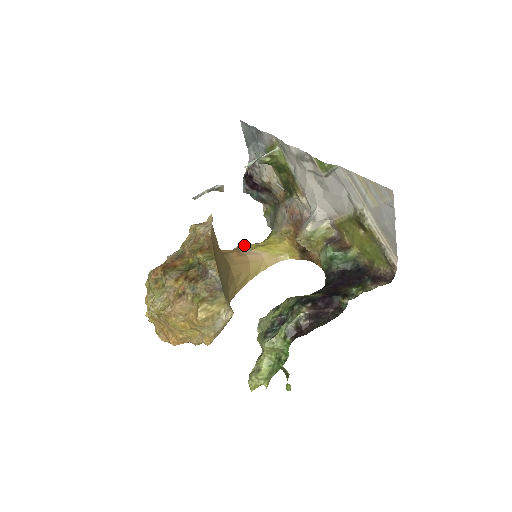
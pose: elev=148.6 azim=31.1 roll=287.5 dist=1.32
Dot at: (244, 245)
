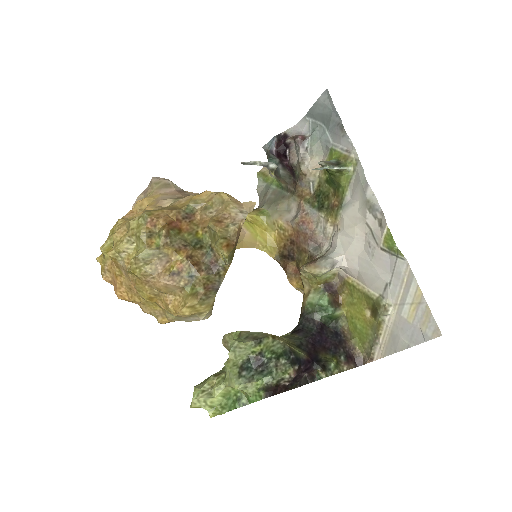
Dot at: occluded
